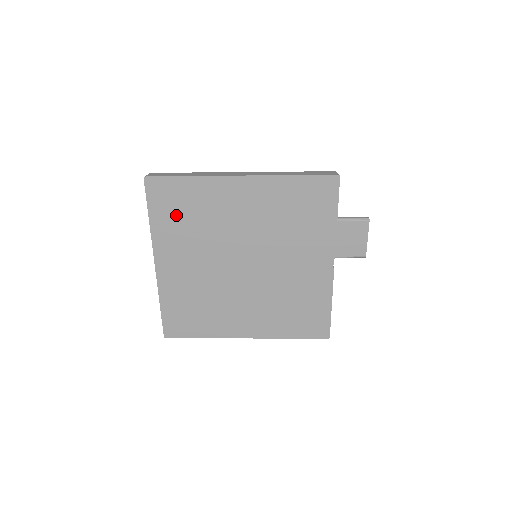
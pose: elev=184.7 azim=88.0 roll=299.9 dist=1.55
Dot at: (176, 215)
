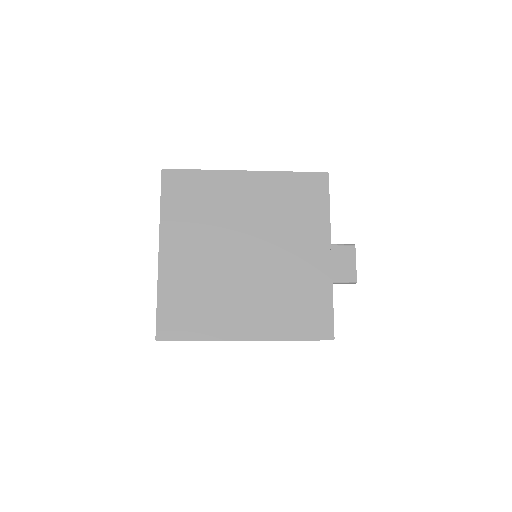
Dot at: (186, 203)
